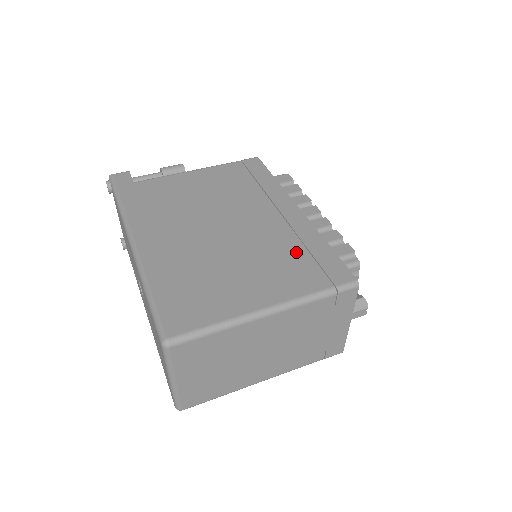
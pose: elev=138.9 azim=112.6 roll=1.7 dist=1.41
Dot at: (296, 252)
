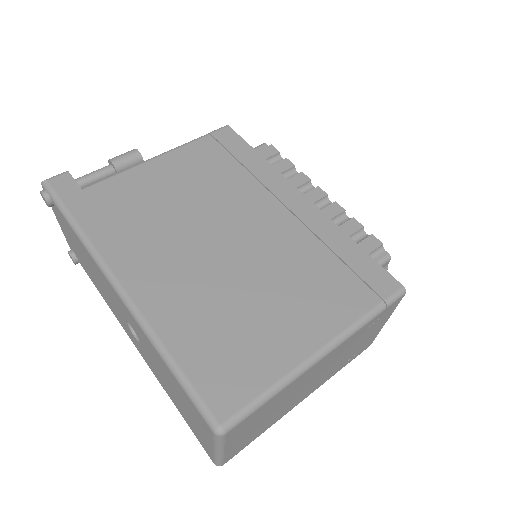
Dot at: (324, 261)
